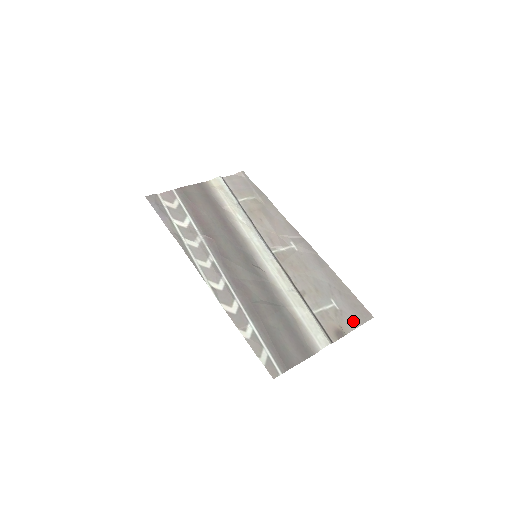
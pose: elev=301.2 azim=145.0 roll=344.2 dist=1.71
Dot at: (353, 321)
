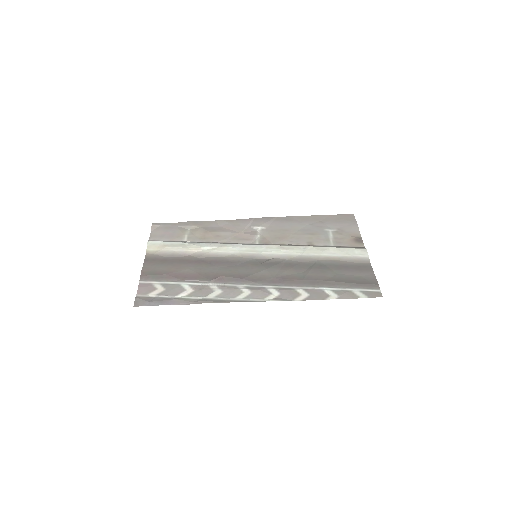
Dot at: (351, 227)
